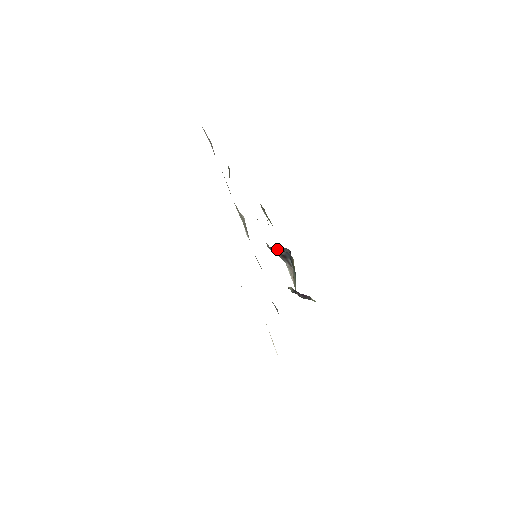
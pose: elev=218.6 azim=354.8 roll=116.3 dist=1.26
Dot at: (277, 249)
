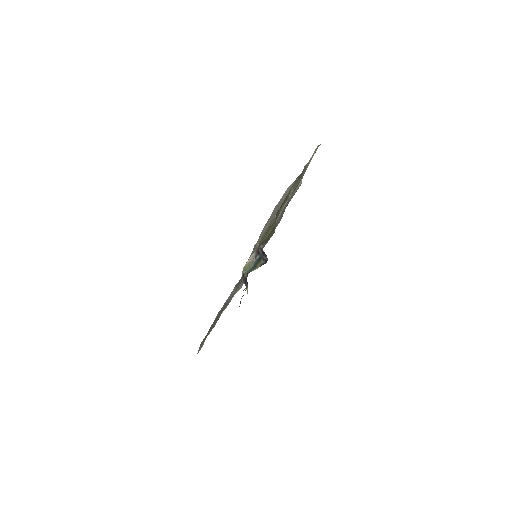
Dot at: (263, 252)
